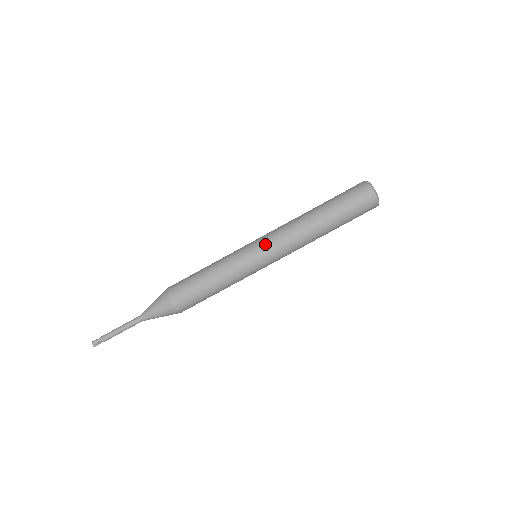
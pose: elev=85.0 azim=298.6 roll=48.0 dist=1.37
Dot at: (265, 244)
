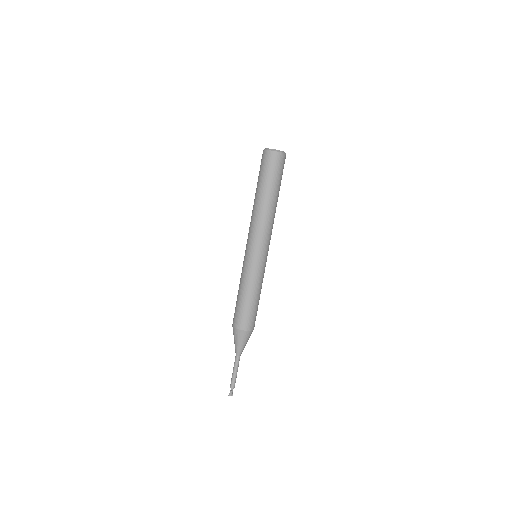
Dot at: (261, 247)
